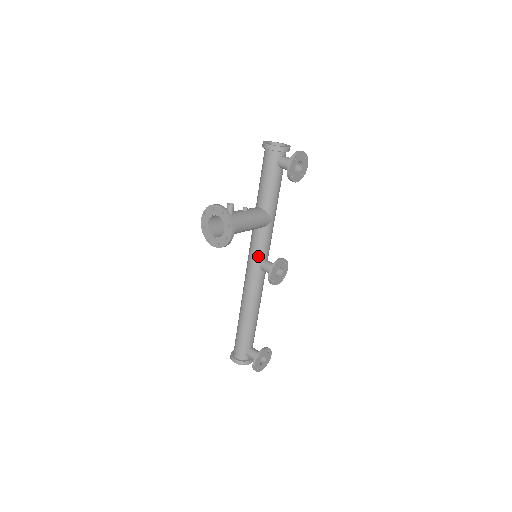
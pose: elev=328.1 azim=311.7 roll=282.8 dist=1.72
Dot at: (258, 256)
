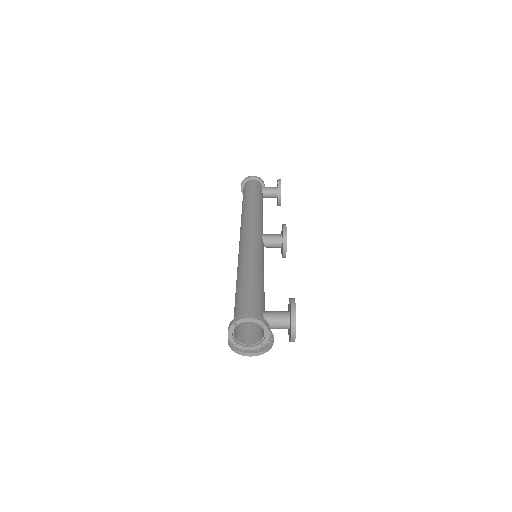
Dot at: occluded
